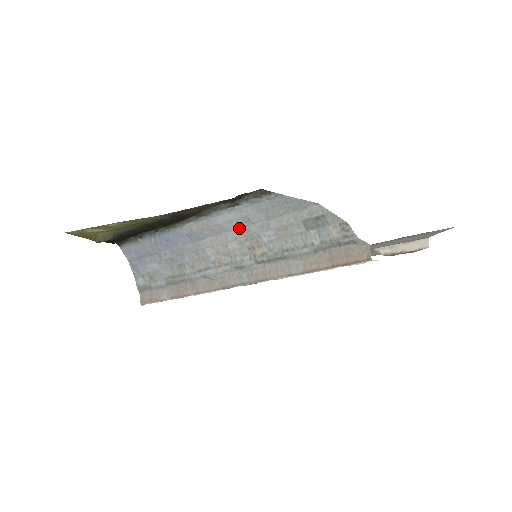
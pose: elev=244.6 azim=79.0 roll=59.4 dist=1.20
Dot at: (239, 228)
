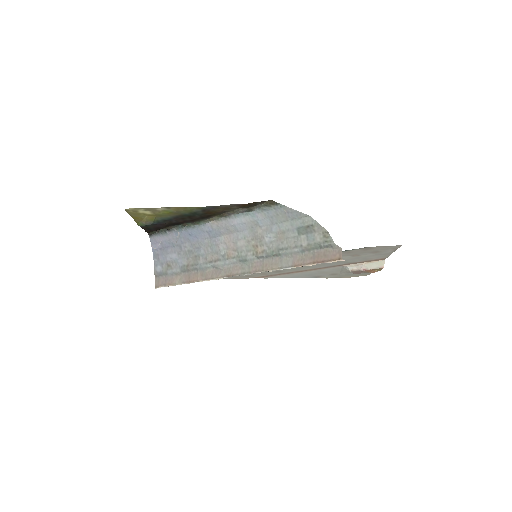
Dot at: (249, 230)
